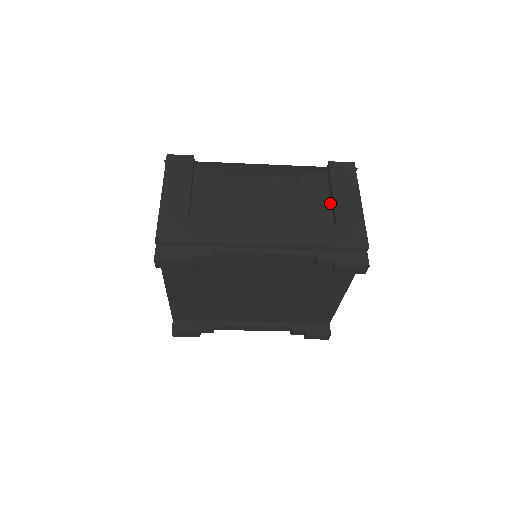
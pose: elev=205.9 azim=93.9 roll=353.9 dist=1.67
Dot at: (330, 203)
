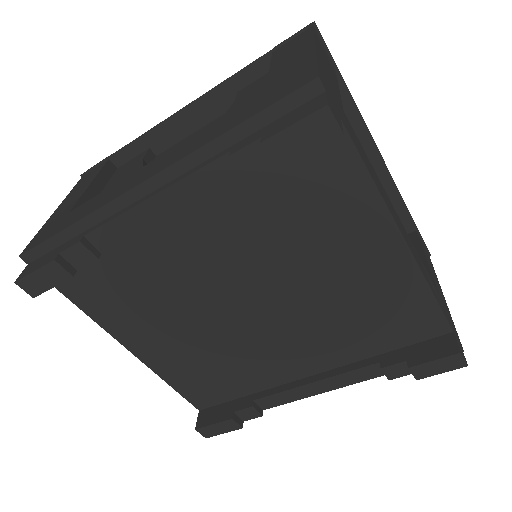
Dot at: occluded
